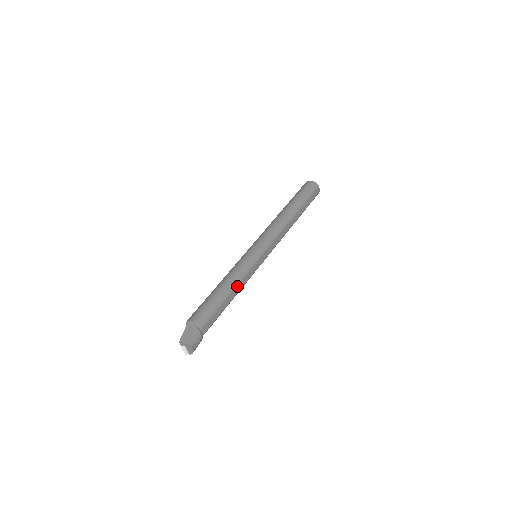
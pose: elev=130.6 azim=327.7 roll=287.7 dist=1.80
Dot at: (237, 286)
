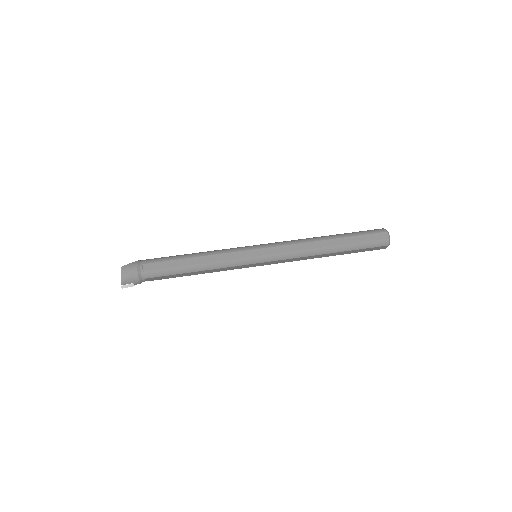
Dot at: (206, 257)
